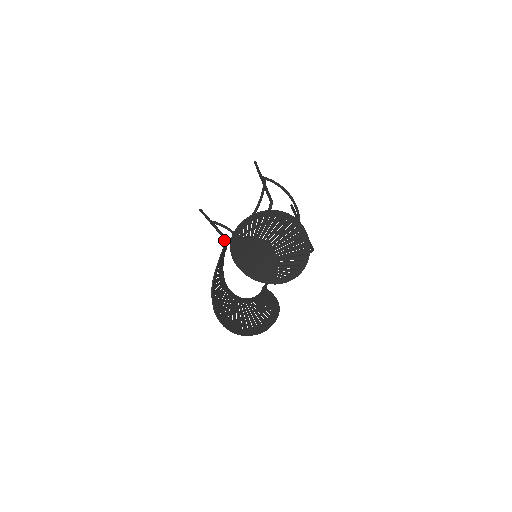
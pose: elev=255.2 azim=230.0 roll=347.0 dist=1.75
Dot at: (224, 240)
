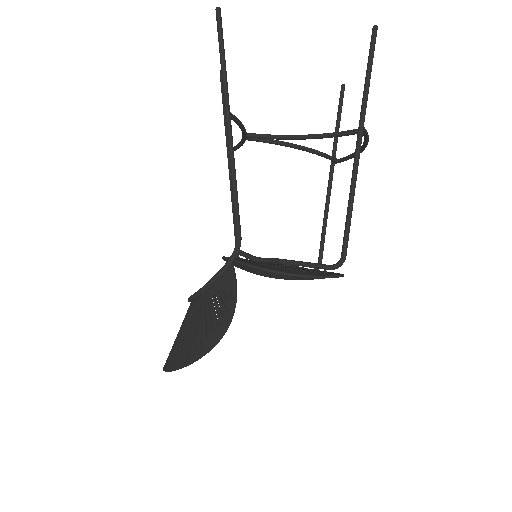
Dot at: (237, 247)
